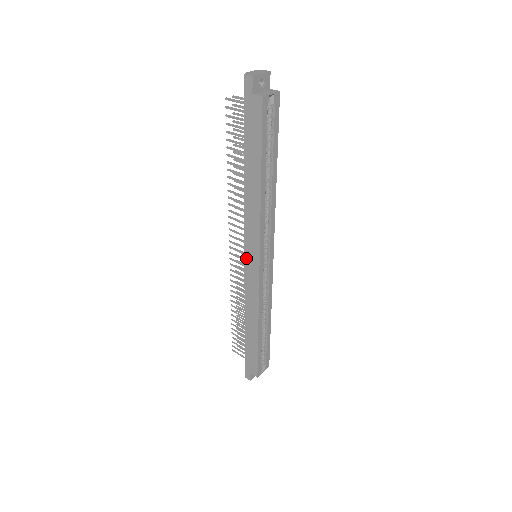
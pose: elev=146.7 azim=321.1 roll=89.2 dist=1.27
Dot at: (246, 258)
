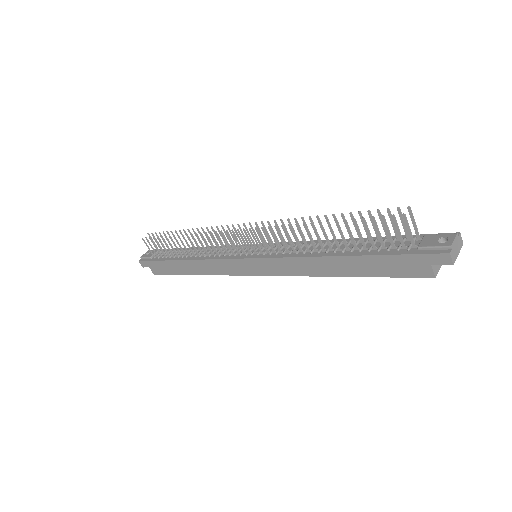
Dot at: (249, 261)
